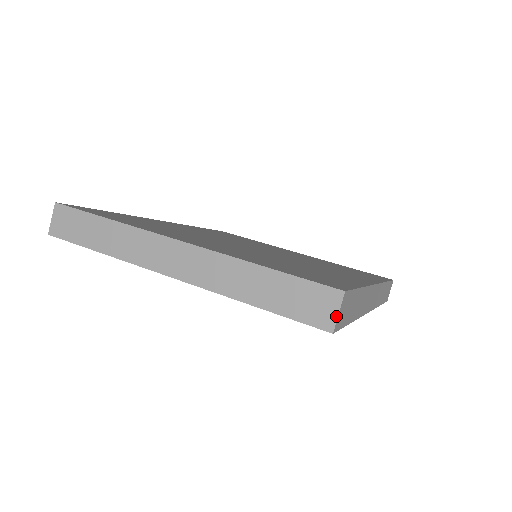
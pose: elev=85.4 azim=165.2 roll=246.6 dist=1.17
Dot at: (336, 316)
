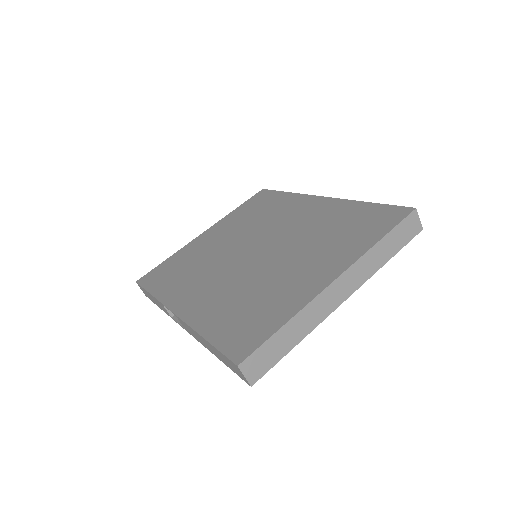
Dot at: (420, 221)
